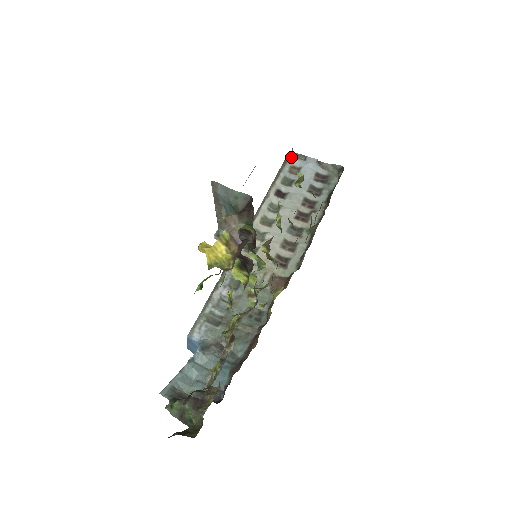
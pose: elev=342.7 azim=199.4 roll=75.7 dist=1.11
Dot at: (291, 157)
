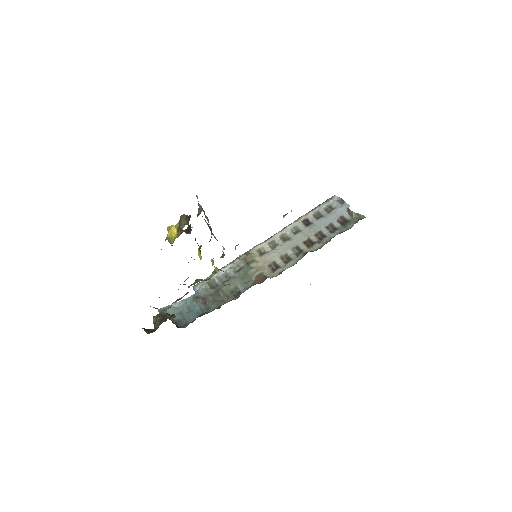
Dot at: (333, 199)
